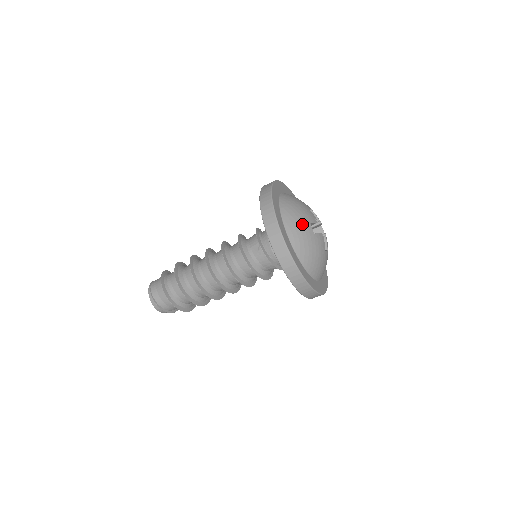
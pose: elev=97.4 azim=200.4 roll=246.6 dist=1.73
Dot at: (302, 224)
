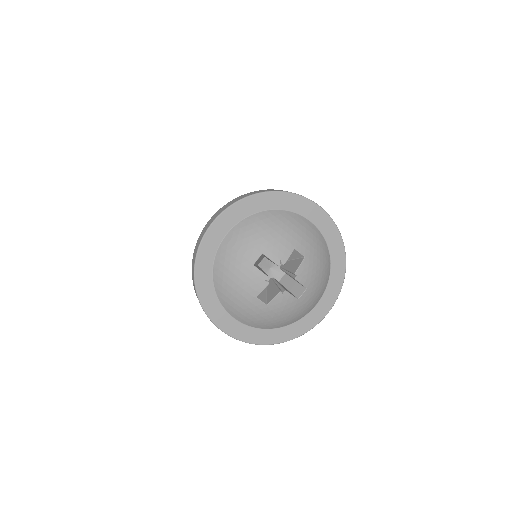
Dot at: (245, 305)
